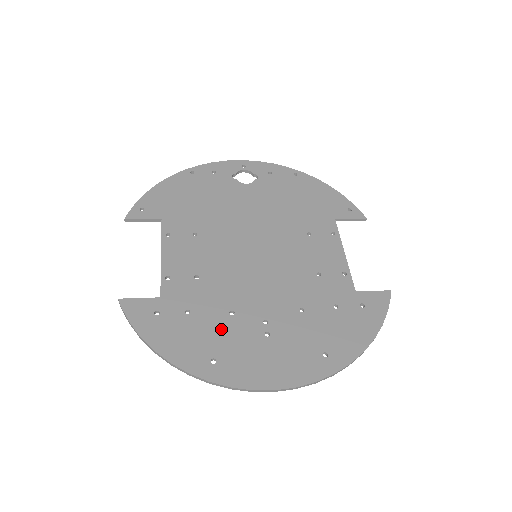
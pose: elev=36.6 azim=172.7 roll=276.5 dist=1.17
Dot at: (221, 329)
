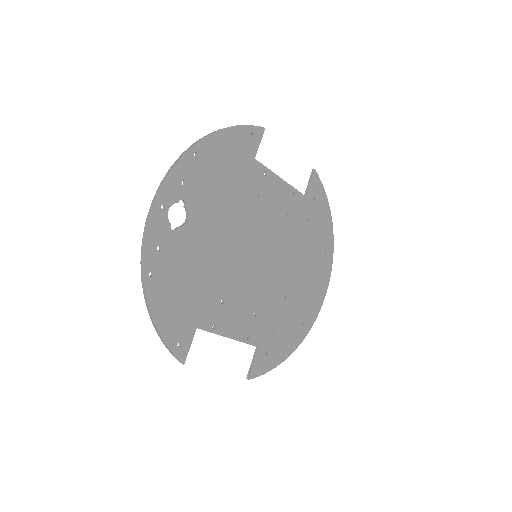
Dot at: (291, 311)
